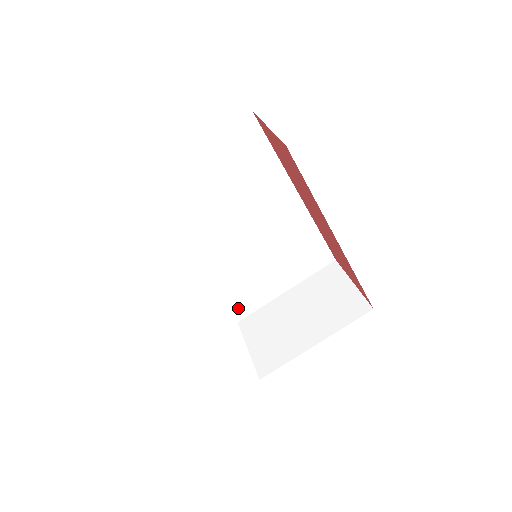
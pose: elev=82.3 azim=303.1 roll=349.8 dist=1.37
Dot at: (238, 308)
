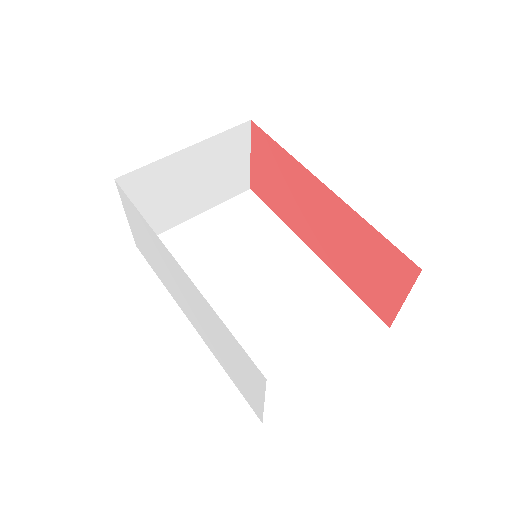
Dot at: occluded
